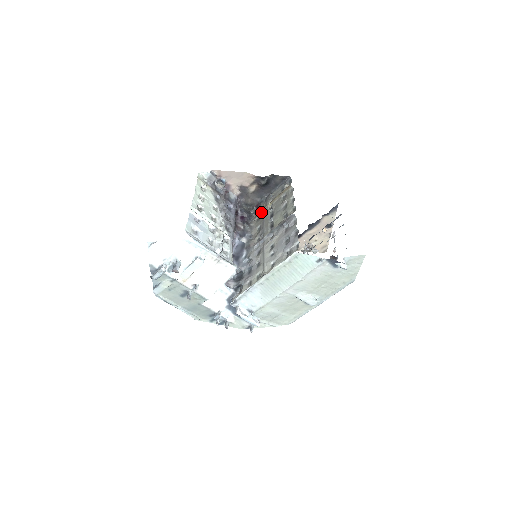
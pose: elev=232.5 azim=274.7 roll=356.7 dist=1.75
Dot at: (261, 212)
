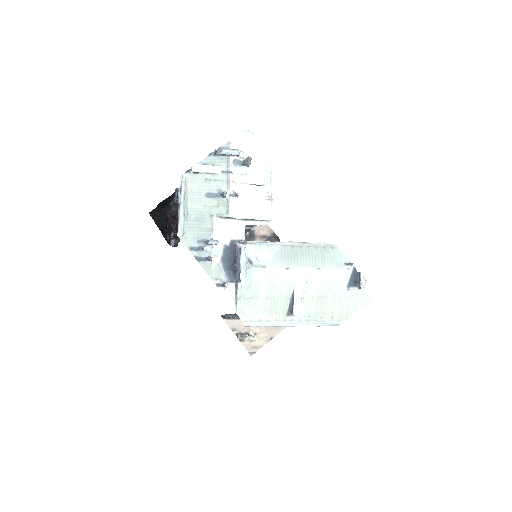
Dot at: occluded
